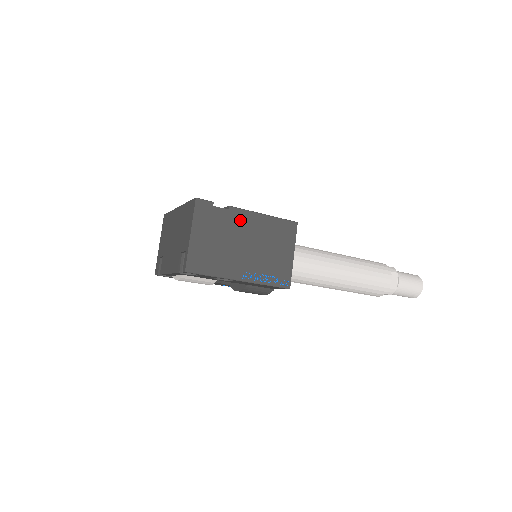
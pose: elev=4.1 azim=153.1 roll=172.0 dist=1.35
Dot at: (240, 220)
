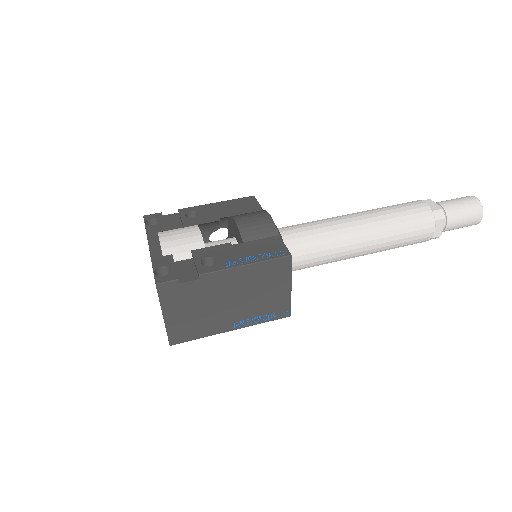
Dot at: (216, 283)
